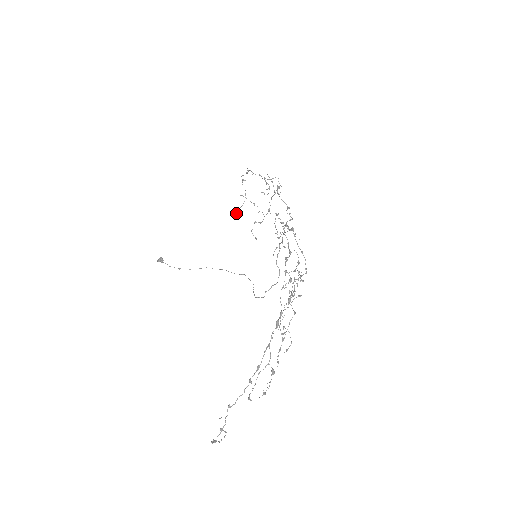
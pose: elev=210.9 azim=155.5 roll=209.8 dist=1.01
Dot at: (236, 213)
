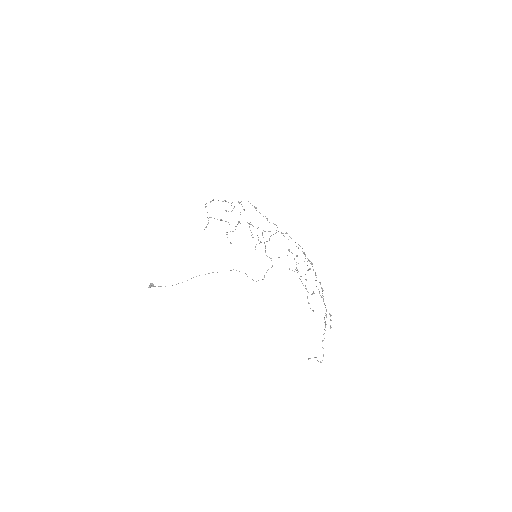
Dot at: occluded
